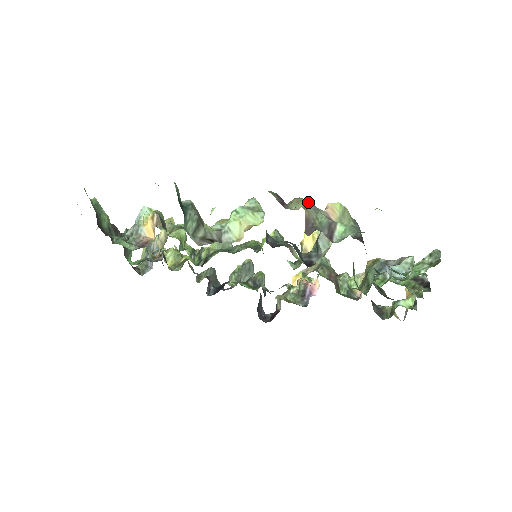
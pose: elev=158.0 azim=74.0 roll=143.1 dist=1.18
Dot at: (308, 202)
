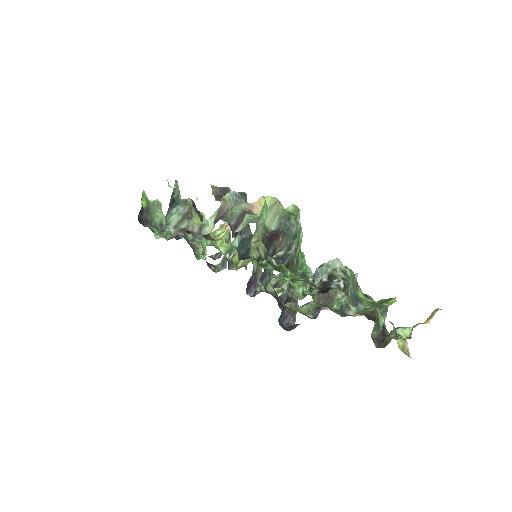
Dot at: (233, 194)
